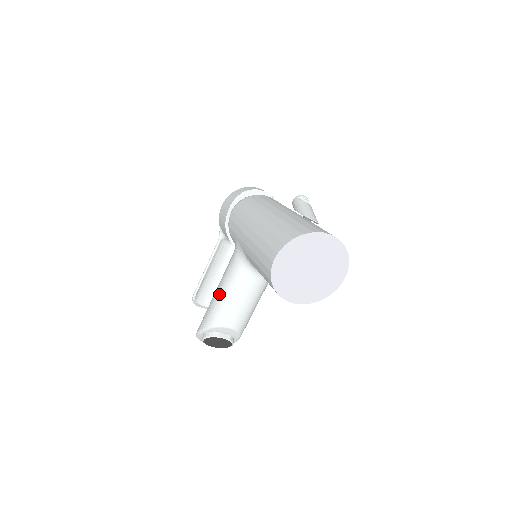
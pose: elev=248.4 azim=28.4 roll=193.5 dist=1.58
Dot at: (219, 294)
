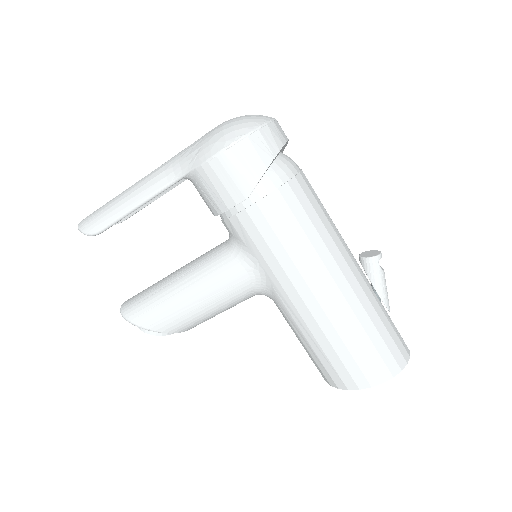
Dot at: (200, 308)
